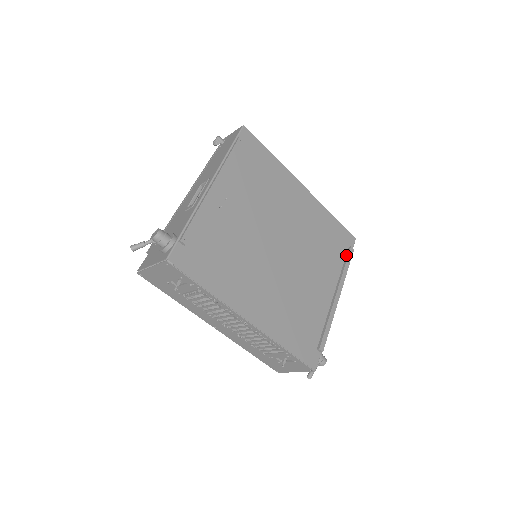
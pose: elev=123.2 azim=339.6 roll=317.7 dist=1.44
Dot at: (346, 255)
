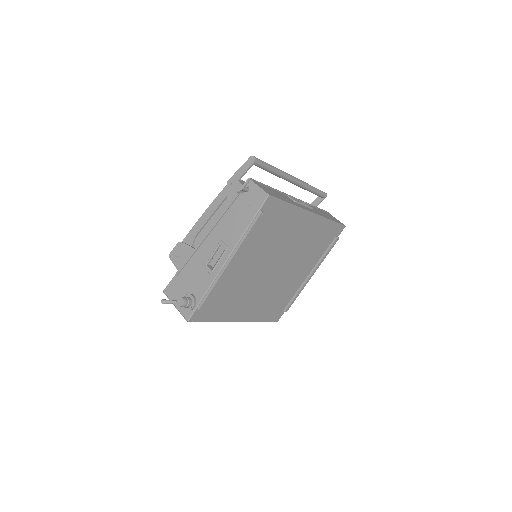
Dot at: (331, 244)
